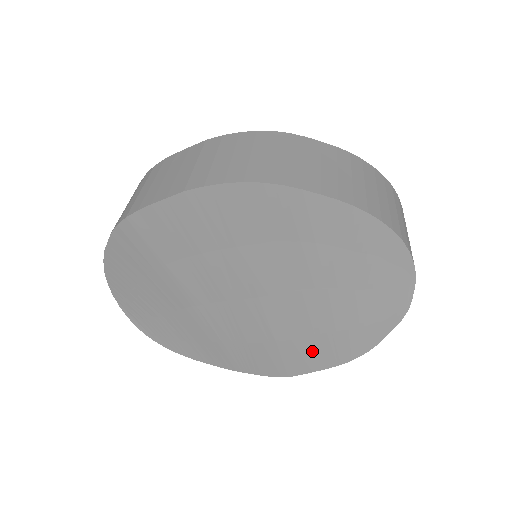
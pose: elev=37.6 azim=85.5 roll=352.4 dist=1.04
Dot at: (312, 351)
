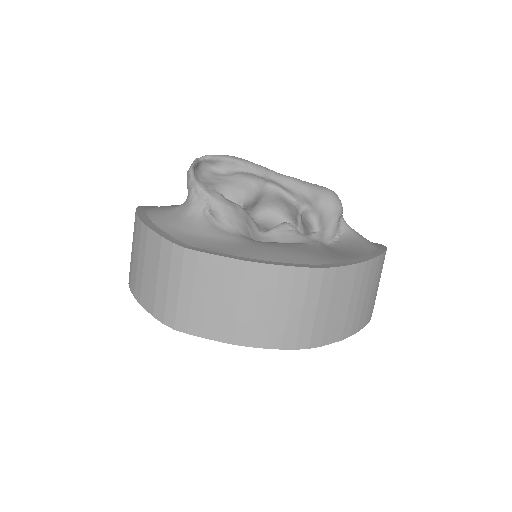
Dot at: occluded
